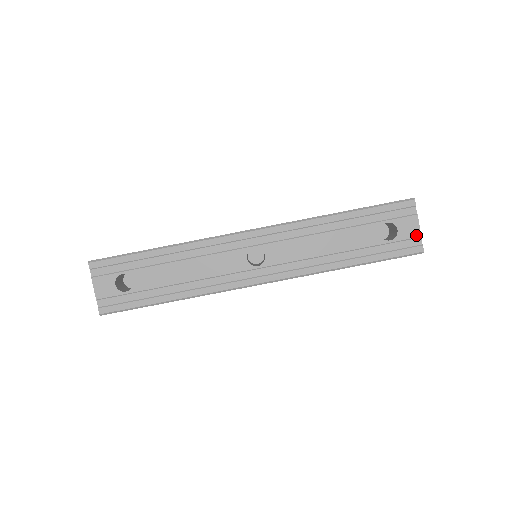
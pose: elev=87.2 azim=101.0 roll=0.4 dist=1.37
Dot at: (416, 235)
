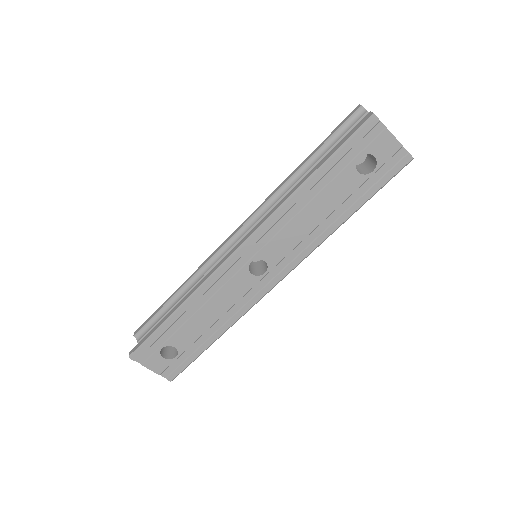
Dot at: (396, 148)
